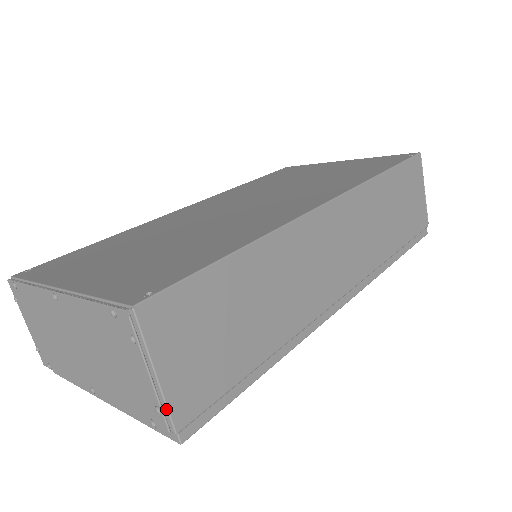
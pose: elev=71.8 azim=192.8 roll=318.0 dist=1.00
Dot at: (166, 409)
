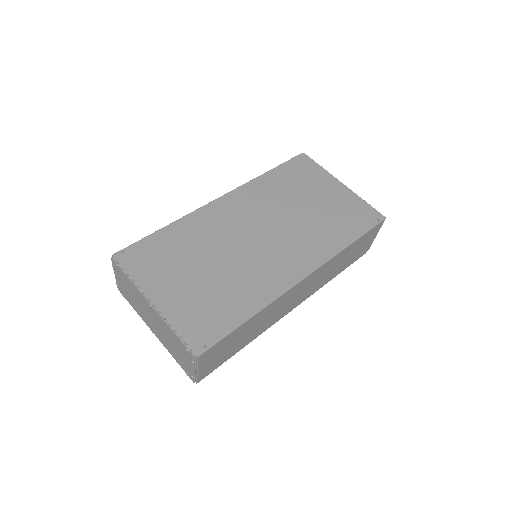
Dot at: (196, 377)
